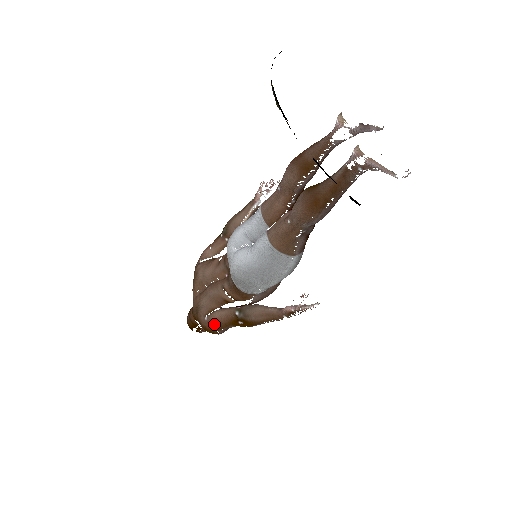
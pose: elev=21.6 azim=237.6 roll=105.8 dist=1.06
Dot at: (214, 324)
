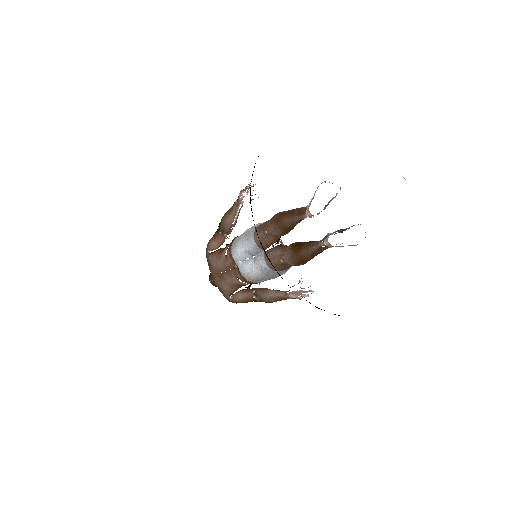
Dot at: (239, 302)
